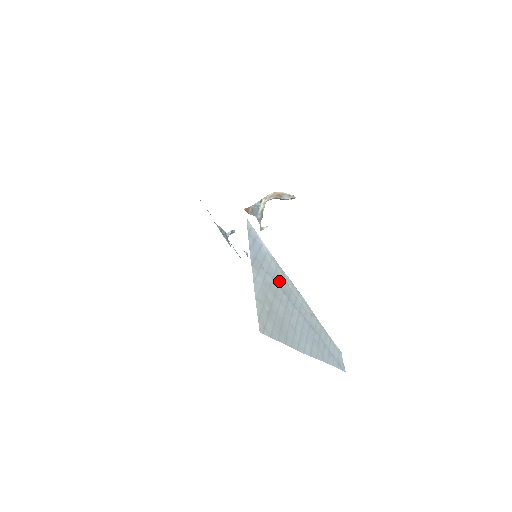
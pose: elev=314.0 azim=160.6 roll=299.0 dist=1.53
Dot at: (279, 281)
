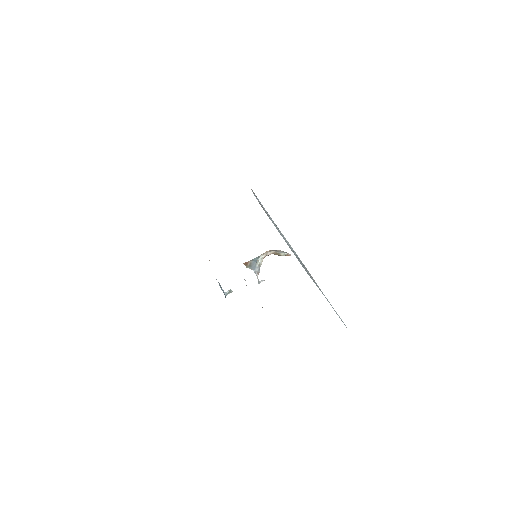
Dot at: (280, 232)
